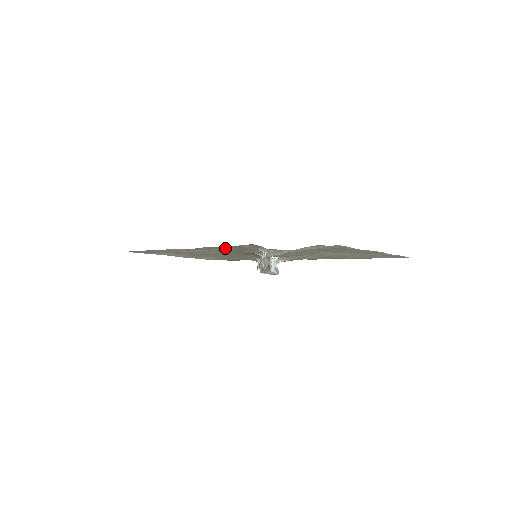
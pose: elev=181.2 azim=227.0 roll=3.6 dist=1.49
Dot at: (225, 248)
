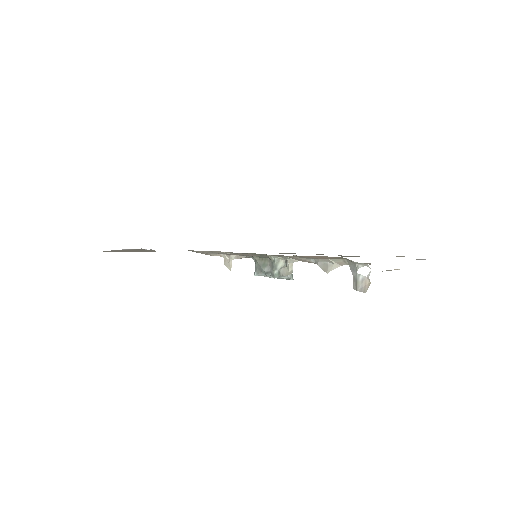
Dot at: occluded
